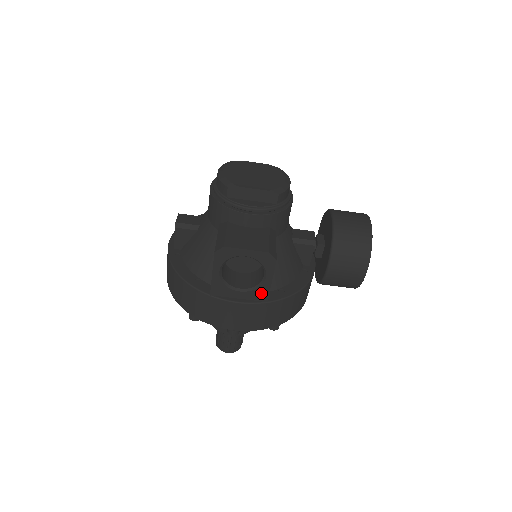
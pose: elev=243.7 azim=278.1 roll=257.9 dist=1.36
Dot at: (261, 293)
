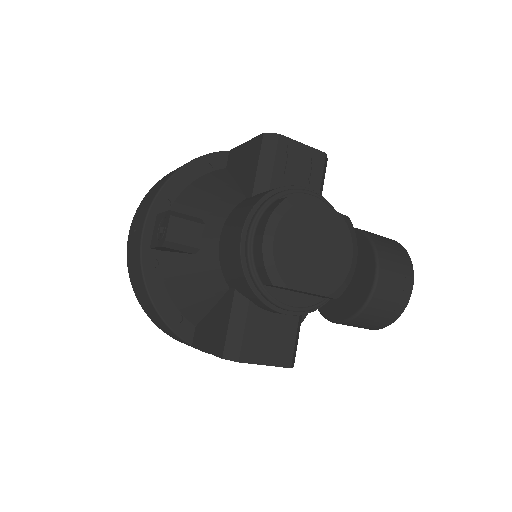
Dot at: occluded
